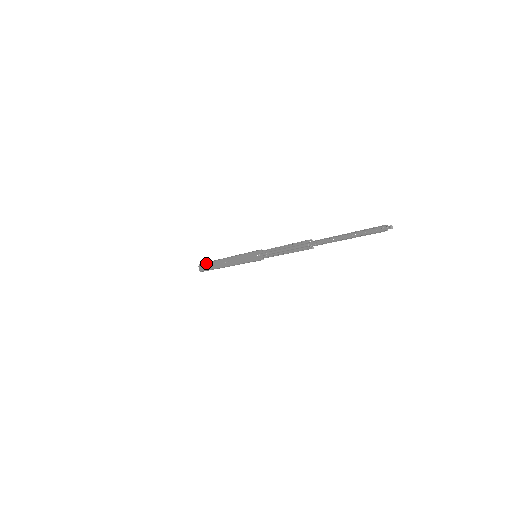
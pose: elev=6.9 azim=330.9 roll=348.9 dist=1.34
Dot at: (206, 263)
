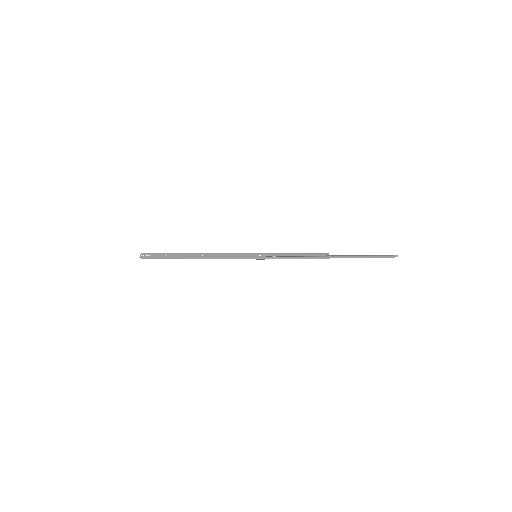
Dot at: (161, 253)
